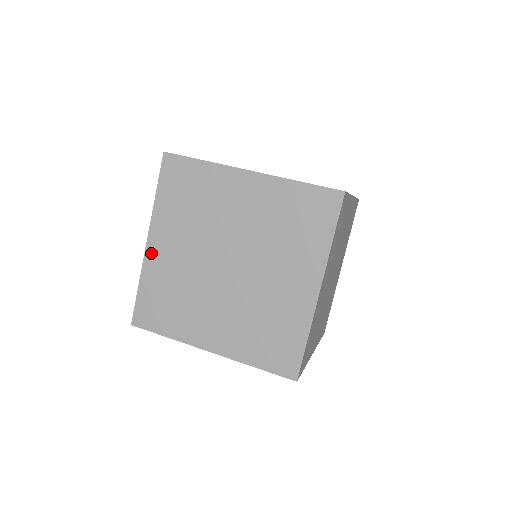
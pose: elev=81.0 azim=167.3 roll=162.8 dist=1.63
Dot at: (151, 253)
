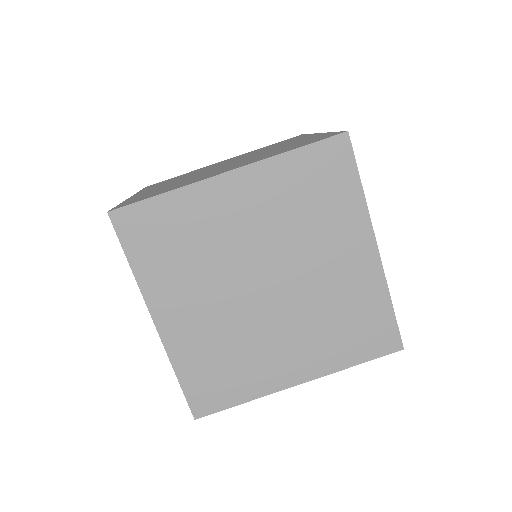
Dot at: (217, 186)
